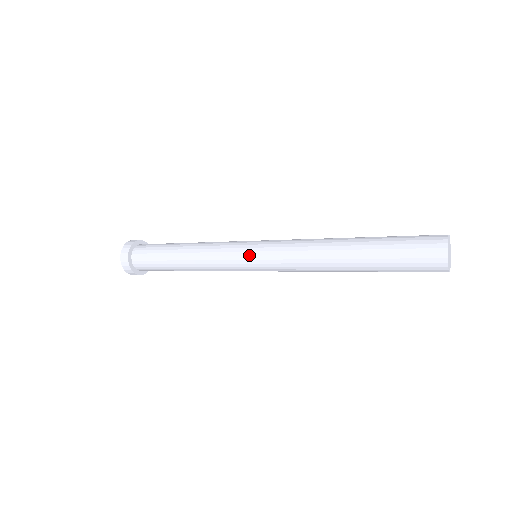
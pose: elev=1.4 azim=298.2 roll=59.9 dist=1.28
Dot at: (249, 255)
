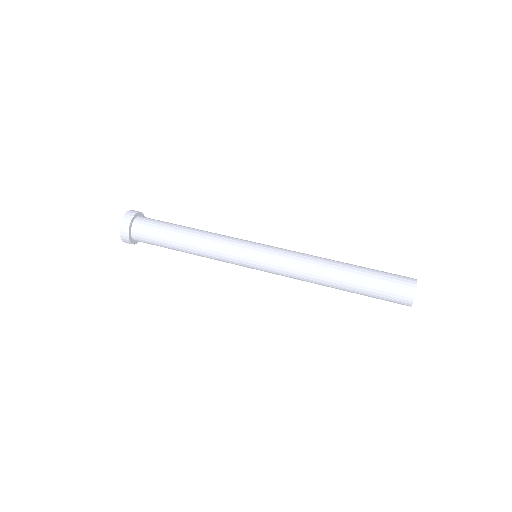
Dot at: occluded
